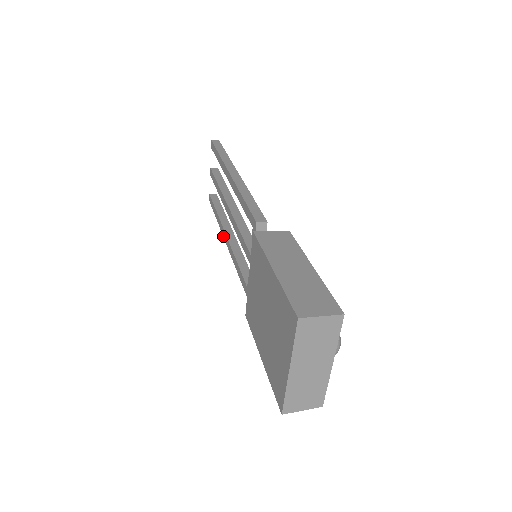
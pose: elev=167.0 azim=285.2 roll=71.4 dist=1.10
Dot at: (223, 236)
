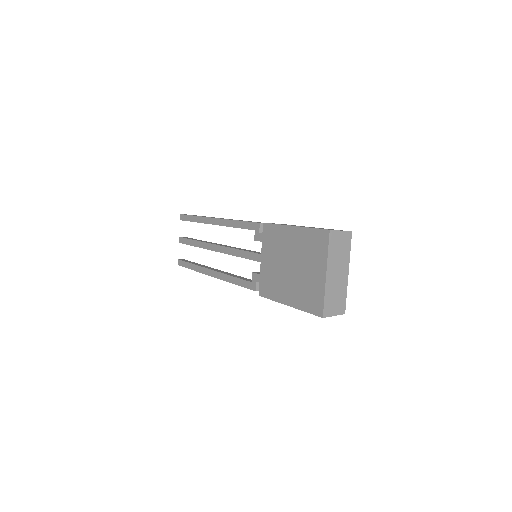
Dot at: (206, 274)
